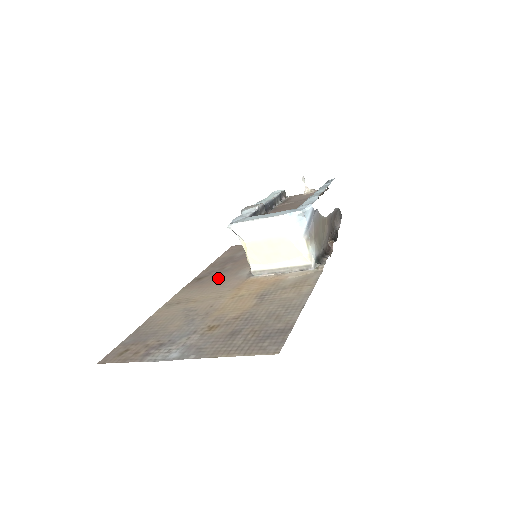
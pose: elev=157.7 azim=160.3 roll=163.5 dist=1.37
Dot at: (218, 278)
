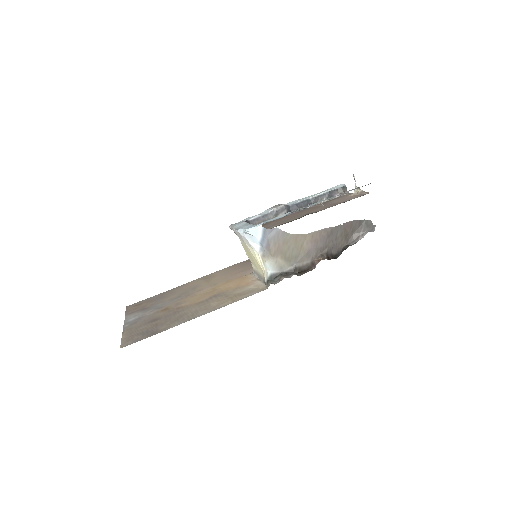
Dot at: occluded
